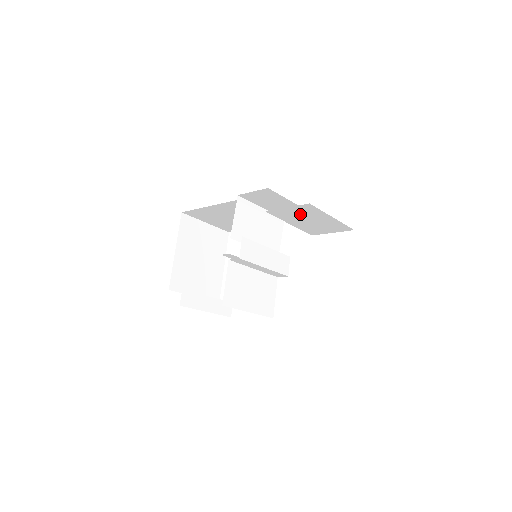
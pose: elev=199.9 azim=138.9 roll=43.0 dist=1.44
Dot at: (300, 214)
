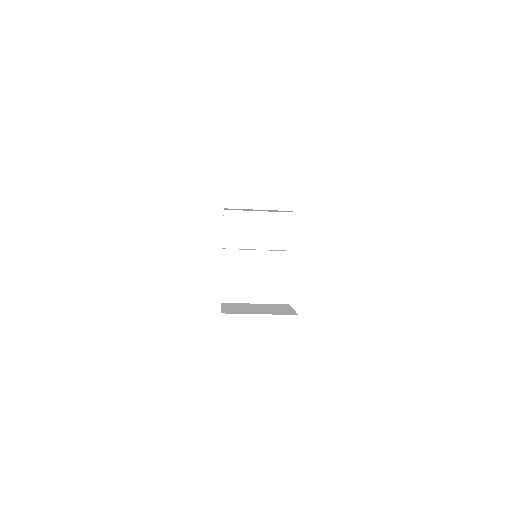
Dot at: occluded
